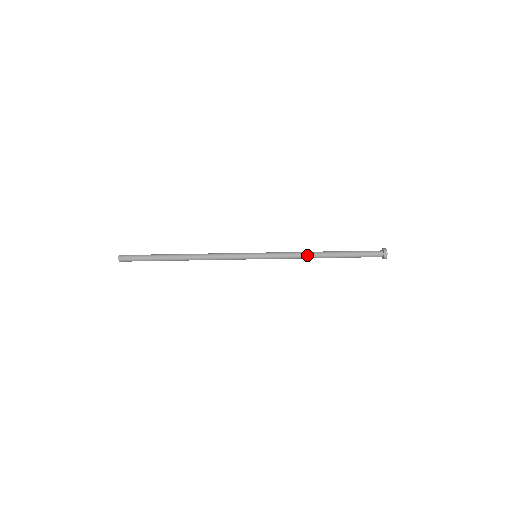
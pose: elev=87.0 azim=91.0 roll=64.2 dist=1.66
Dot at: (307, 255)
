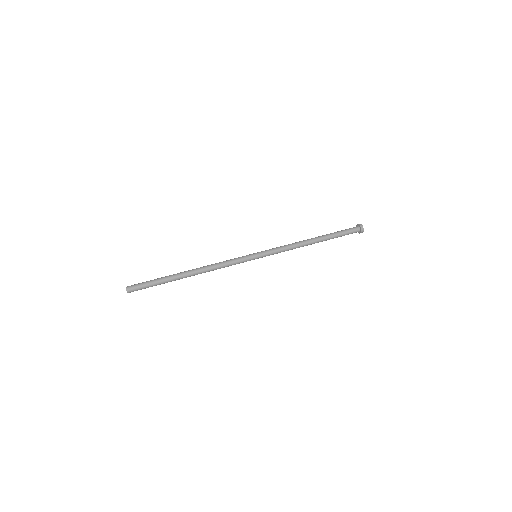
Dot at: (298, 242)
